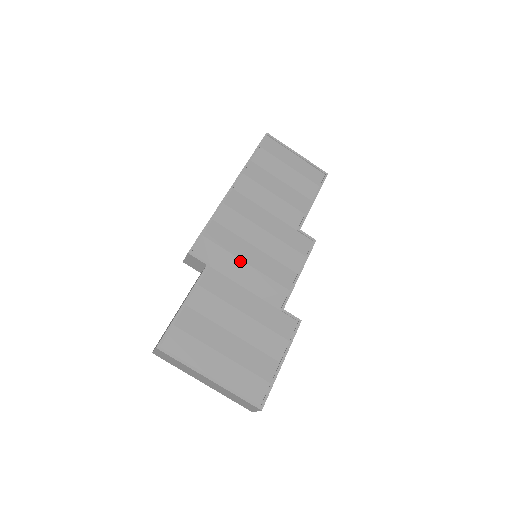
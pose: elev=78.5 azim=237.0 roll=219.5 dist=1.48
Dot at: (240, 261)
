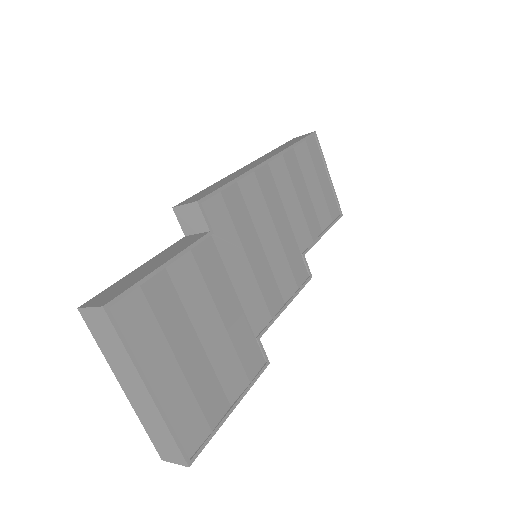
Dot at: (243, 251)
